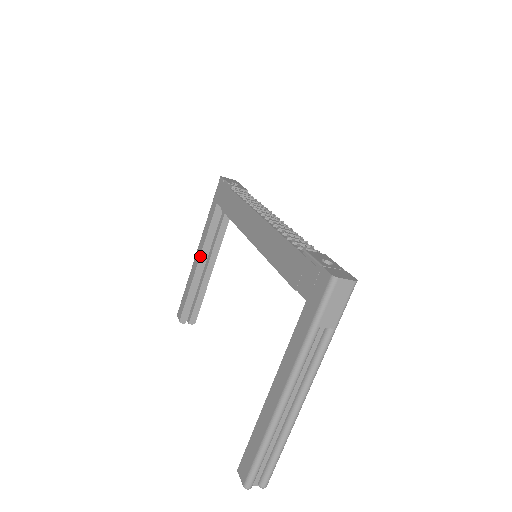
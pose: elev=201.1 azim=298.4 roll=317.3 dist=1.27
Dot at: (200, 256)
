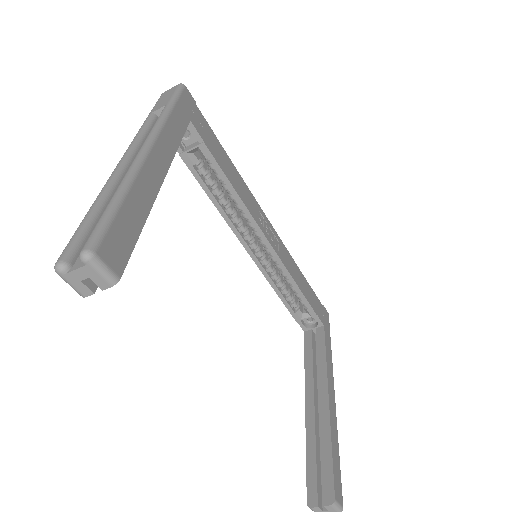
Dot at: (305, 392)
